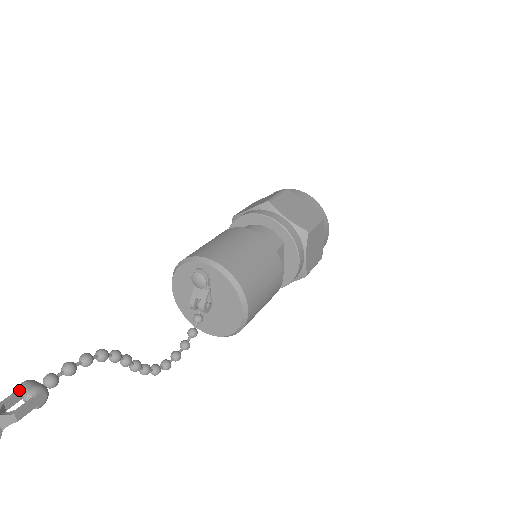
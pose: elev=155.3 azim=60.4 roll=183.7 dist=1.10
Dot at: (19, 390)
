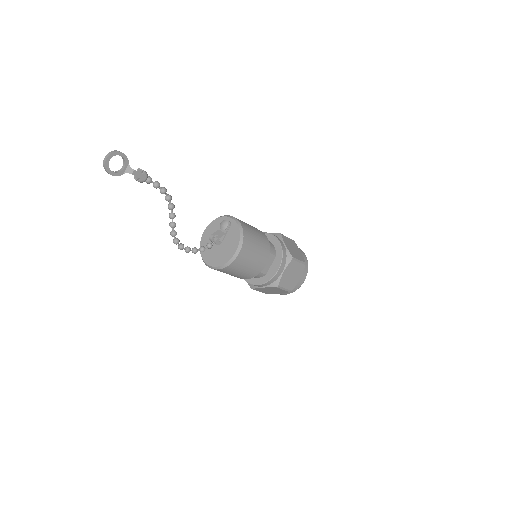
Dot at: occluded
